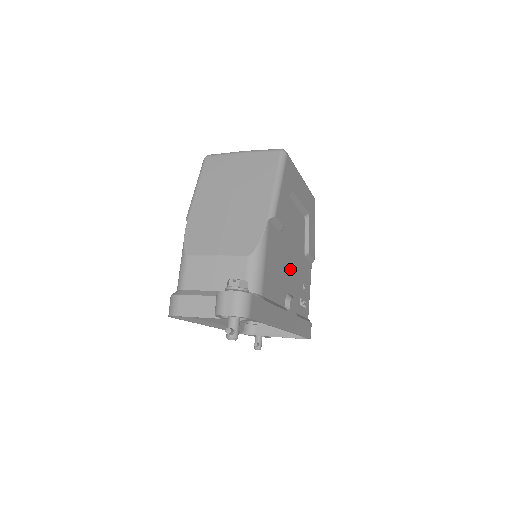
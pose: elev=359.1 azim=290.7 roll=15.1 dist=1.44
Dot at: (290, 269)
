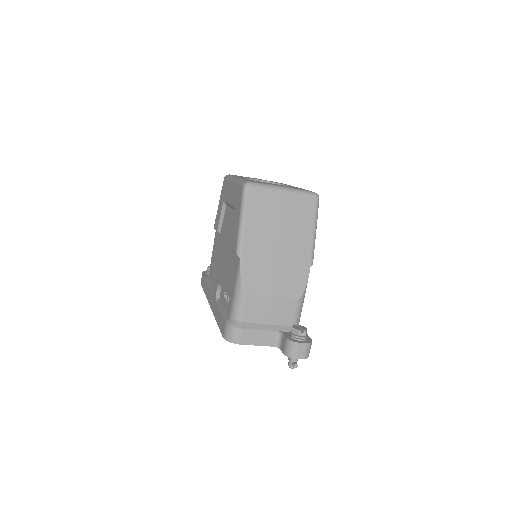
Dot at: occluded
